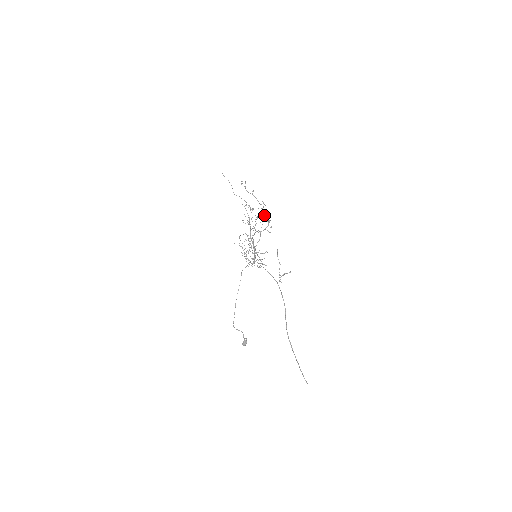
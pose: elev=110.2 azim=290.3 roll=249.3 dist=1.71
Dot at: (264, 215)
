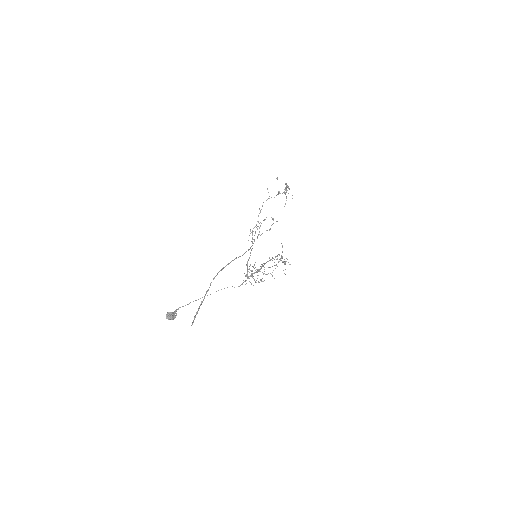
Dot at: occluded
